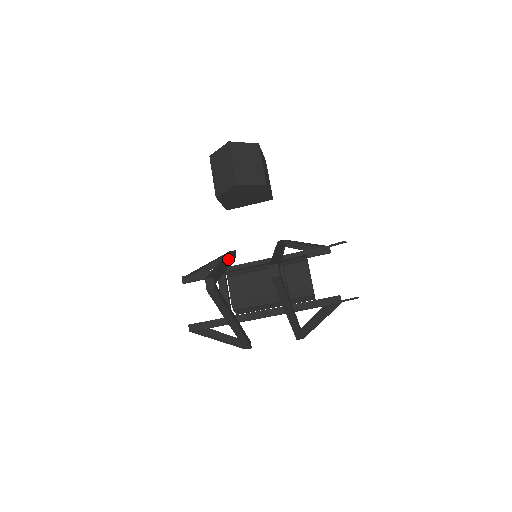
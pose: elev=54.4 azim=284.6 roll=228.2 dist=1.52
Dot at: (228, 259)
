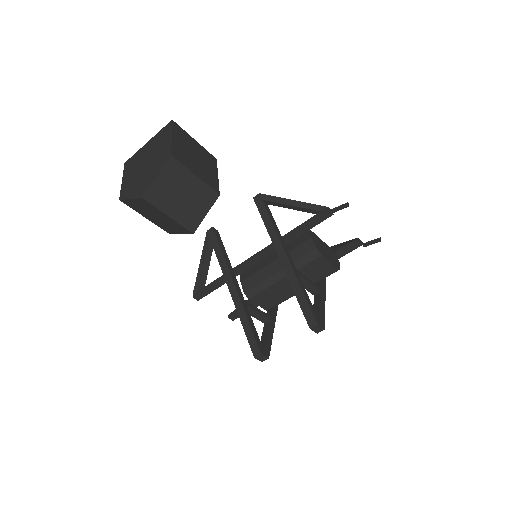
Dot at: (230, 272)
